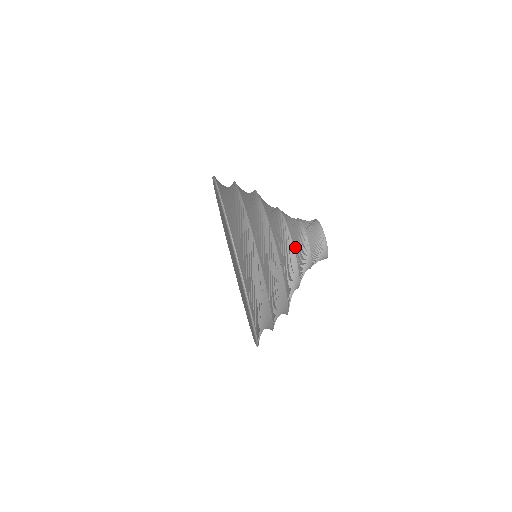
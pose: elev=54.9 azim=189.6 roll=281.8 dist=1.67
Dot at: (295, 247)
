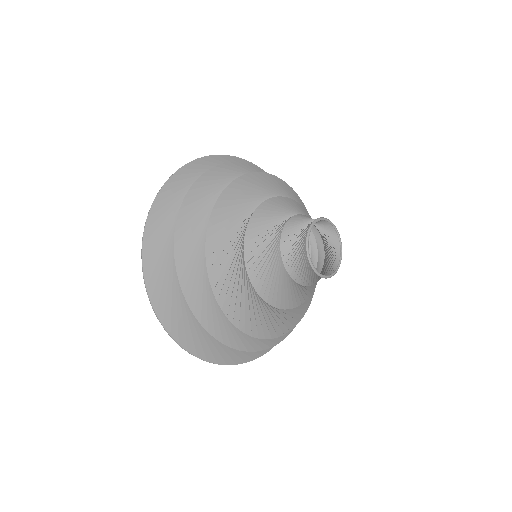
Dot at: (250, 267)
